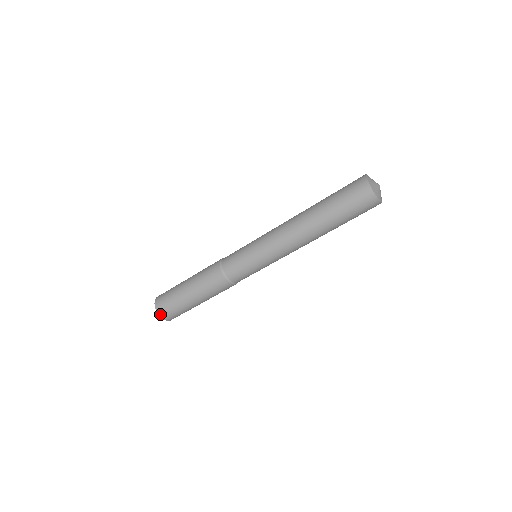
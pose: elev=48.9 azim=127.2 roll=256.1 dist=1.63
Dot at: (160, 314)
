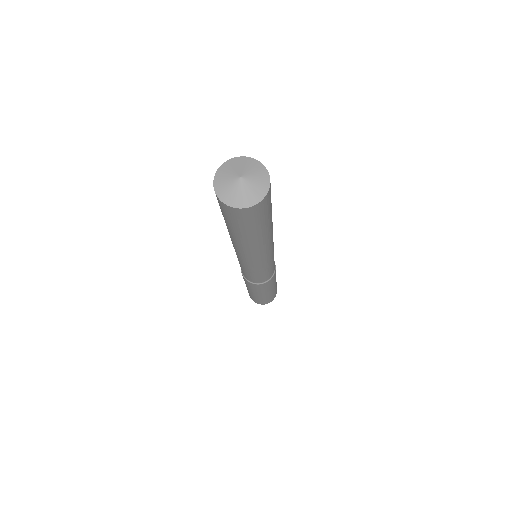
Dot at: occluded
